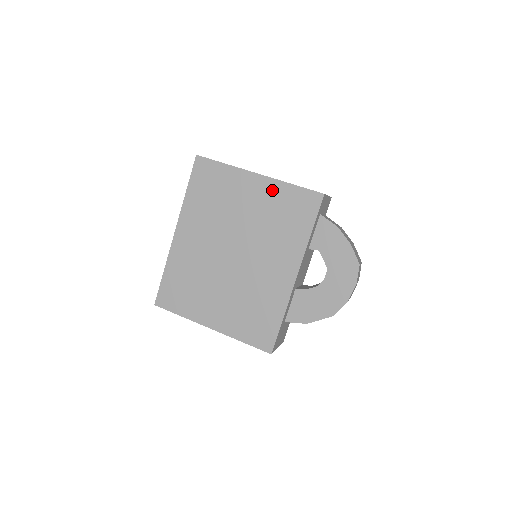
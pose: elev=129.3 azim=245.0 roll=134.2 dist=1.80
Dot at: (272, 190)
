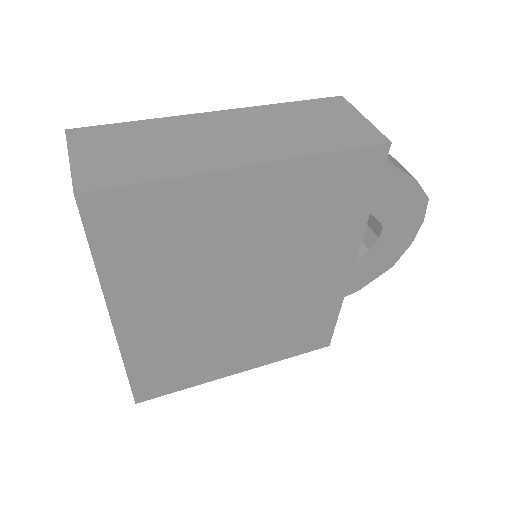
Dot at: (289, 180)
